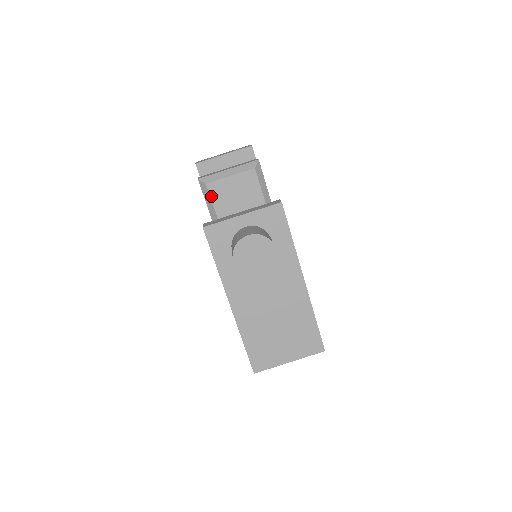
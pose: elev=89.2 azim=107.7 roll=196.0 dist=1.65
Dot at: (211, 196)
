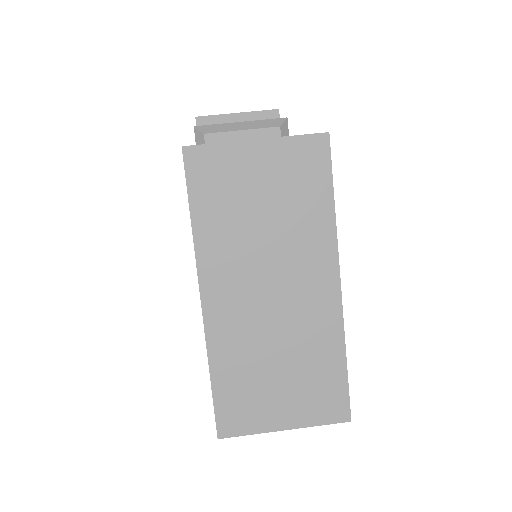
Dot at: occluded
